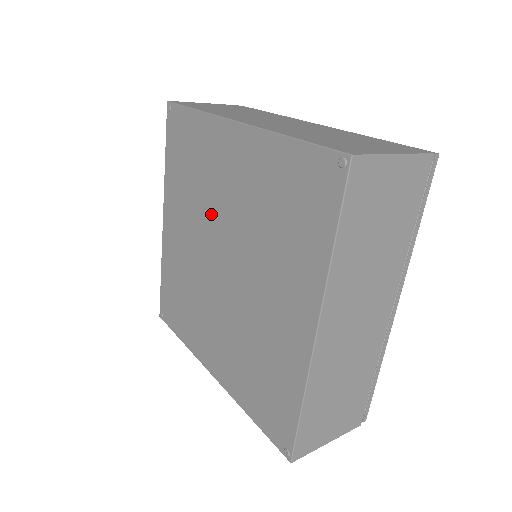
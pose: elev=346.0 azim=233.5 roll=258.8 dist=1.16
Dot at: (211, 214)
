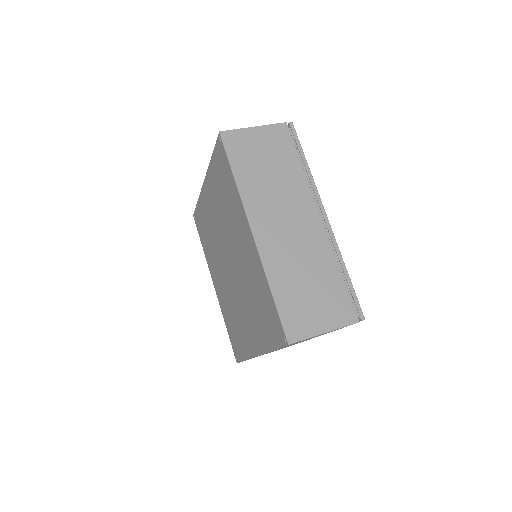
Dot at: (229, 237)
